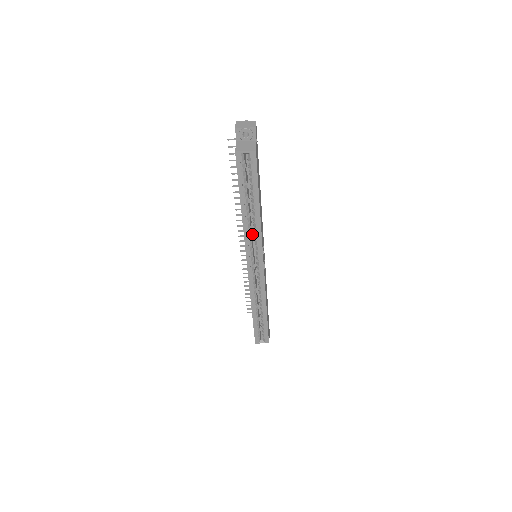
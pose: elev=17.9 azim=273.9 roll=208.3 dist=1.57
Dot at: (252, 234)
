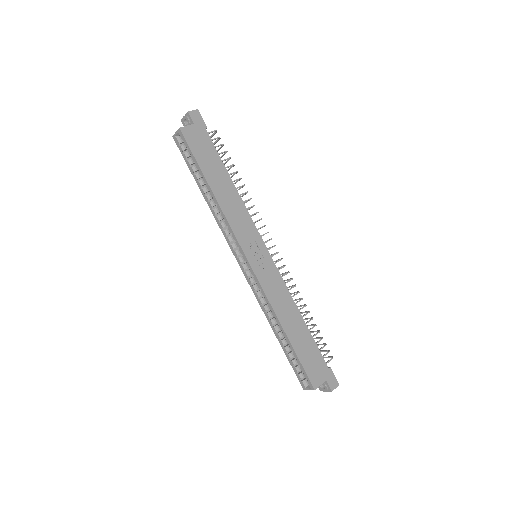
Dot at: occluded
